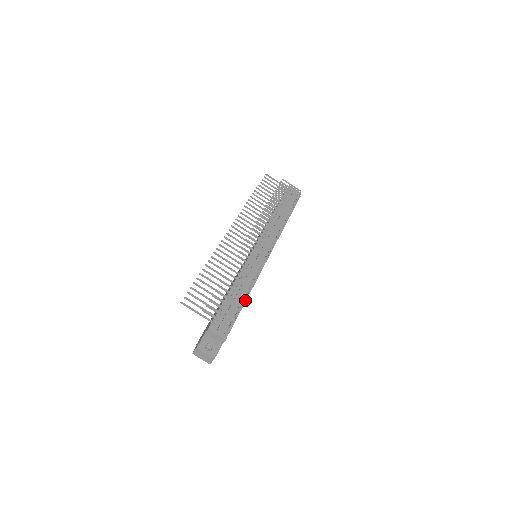
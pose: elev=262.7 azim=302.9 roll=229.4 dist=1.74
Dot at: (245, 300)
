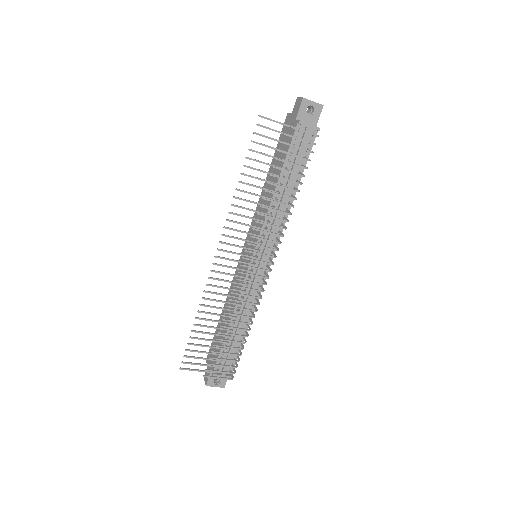
Dot at: occluded
